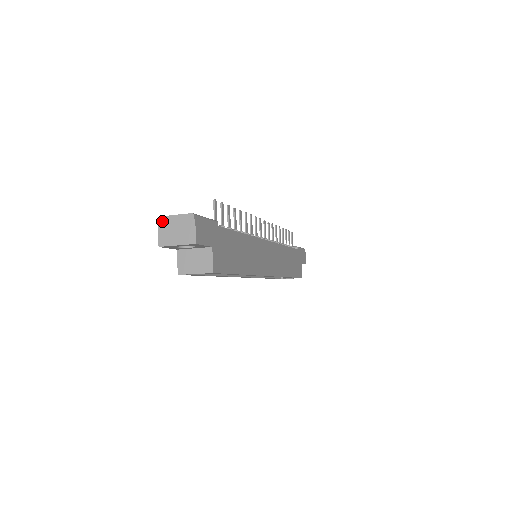
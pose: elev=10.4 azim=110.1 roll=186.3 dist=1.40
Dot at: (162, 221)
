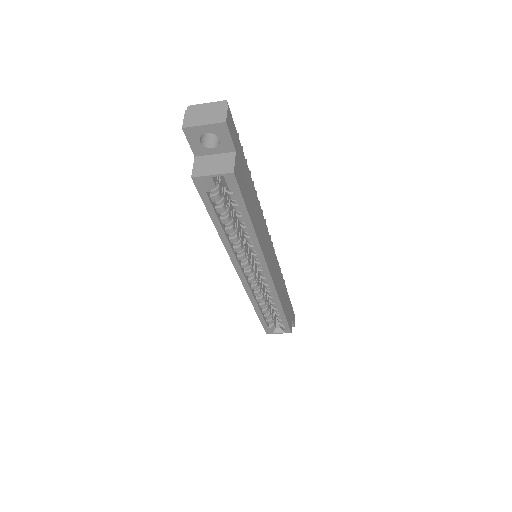
Dot at: (190, 109)
